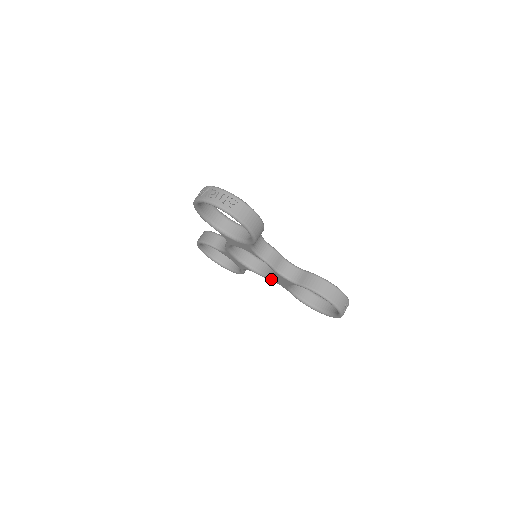
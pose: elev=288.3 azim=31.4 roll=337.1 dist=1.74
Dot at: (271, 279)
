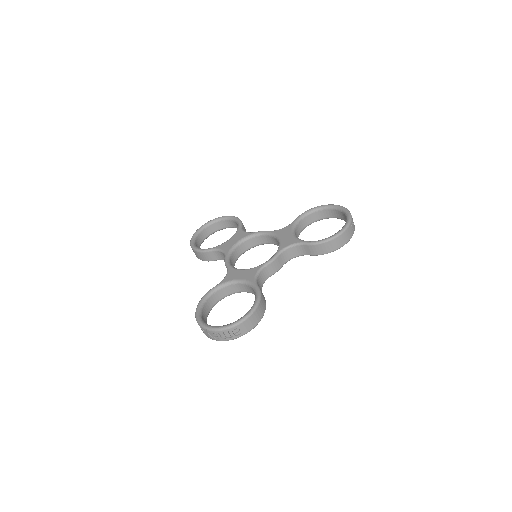
Dot at: occluded
